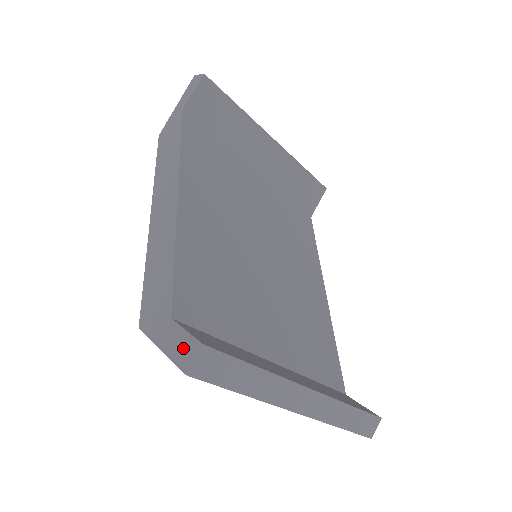
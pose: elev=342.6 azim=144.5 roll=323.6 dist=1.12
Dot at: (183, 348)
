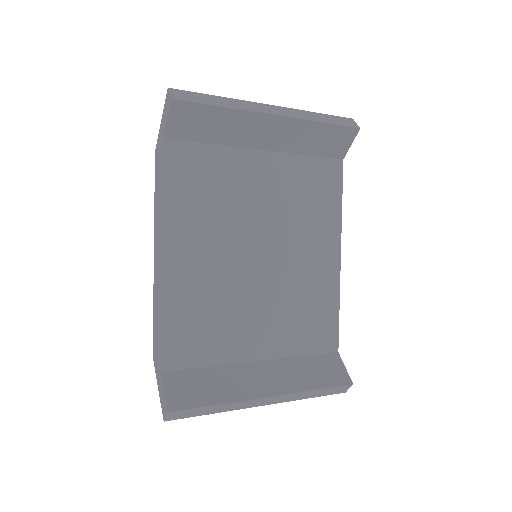
Dot at: (163, 402)
